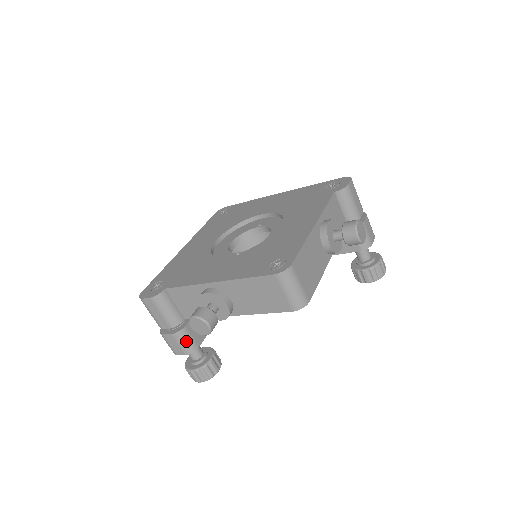
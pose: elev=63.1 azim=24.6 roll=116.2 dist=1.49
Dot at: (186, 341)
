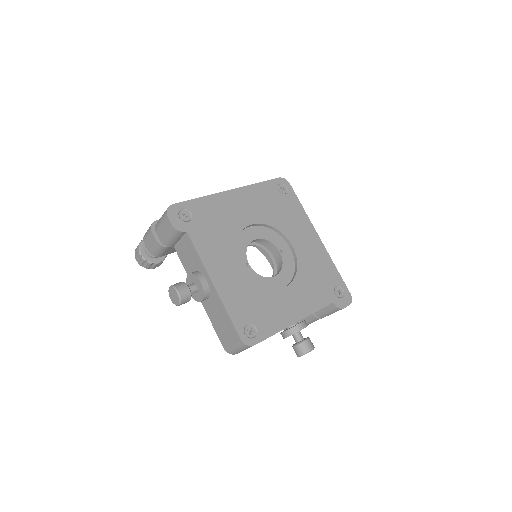
Dot at: (159, 251)
